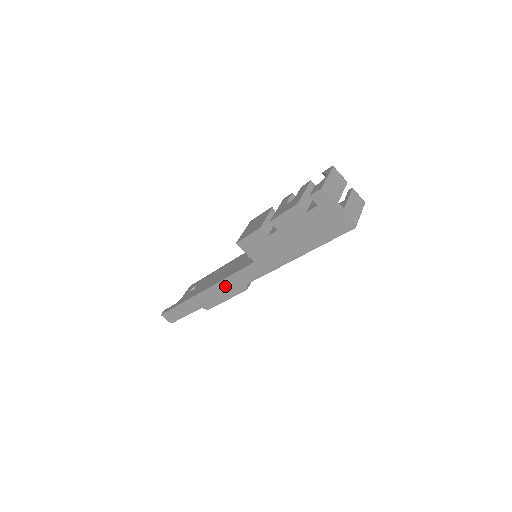
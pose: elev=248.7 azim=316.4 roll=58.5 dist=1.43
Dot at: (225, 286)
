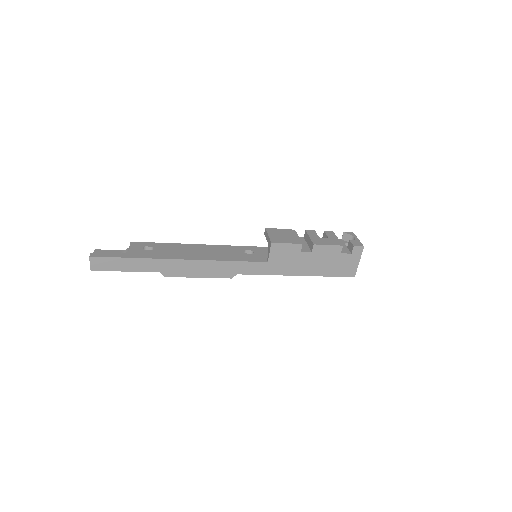
Dot at: (216, 266)
